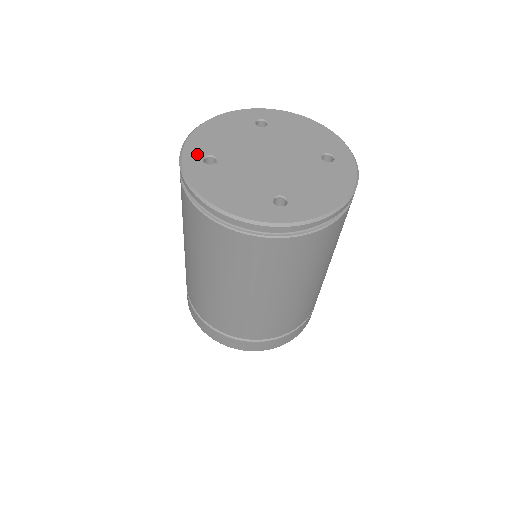
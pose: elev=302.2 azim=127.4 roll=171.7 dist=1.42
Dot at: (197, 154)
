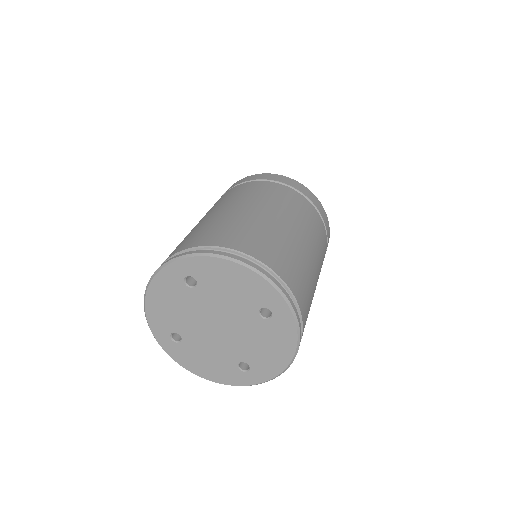
Dot at: (164, 334)
